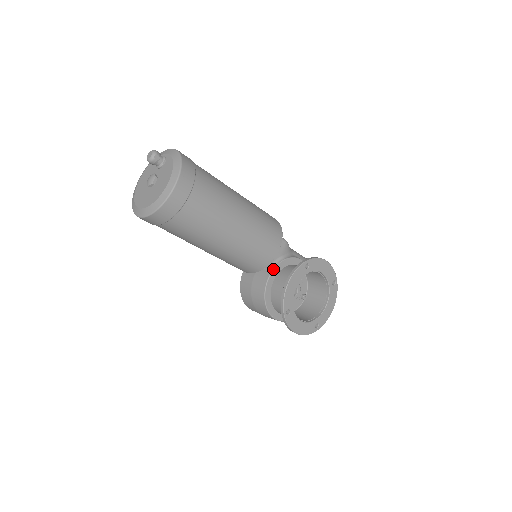
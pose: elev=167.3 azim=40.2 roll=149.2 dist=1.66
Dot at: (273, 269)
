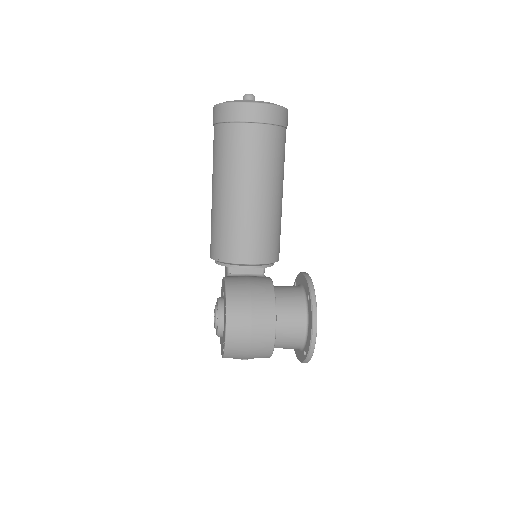
Dot at: occluded
